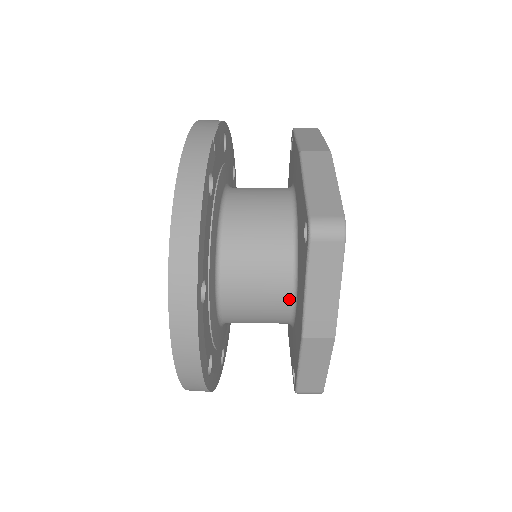
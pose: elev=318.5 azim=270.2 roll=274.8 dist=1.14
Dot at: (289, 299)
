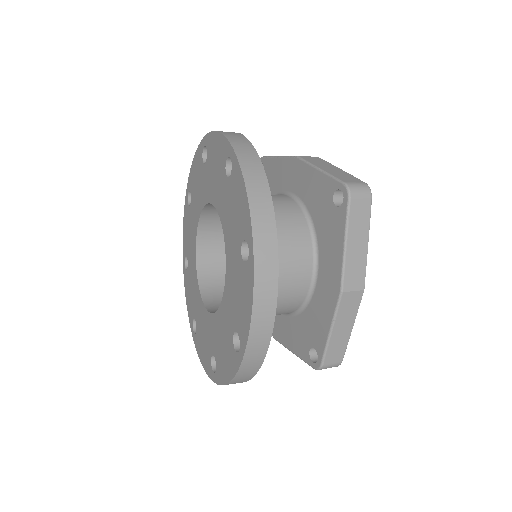
Dot at: (310, 274)
